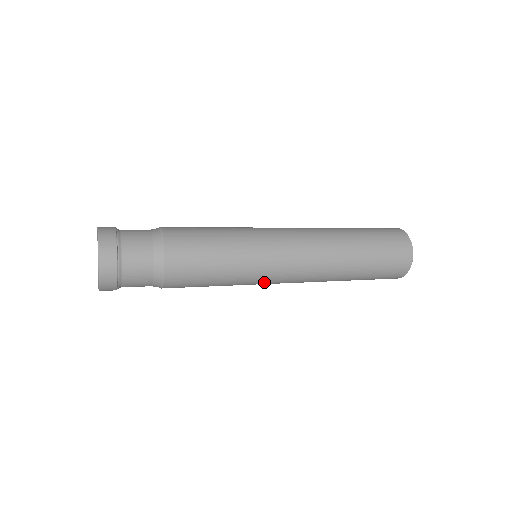
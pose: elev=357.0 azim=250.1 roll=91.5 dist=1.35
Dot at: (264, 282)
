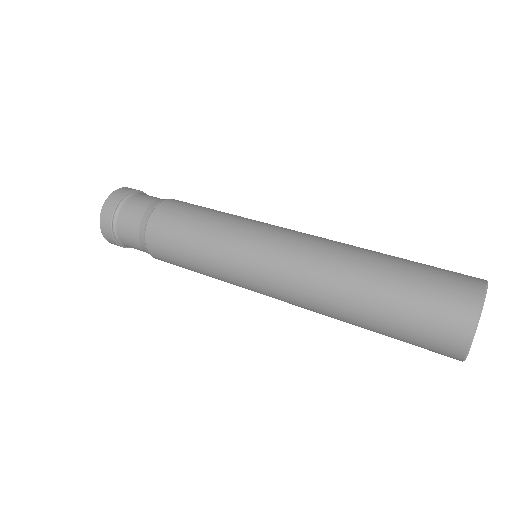
Dot at: occluded
